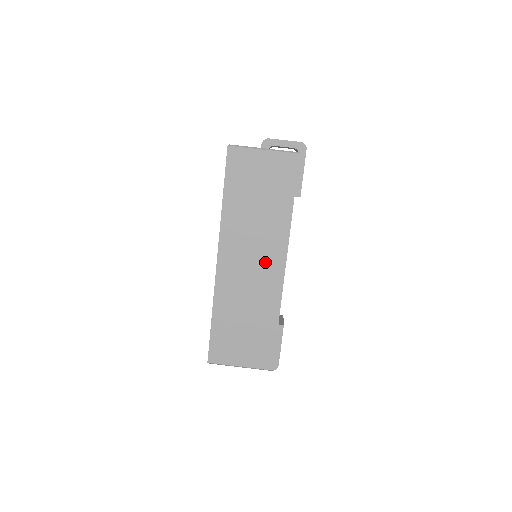
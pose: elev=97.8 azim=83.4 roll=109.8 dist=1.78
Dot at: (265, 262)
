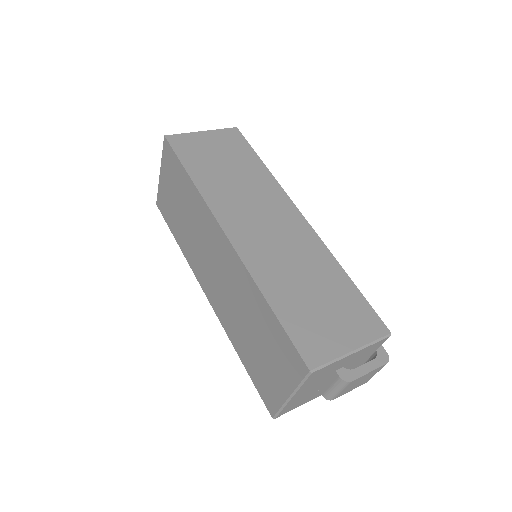
Dot at: (278, 217)
